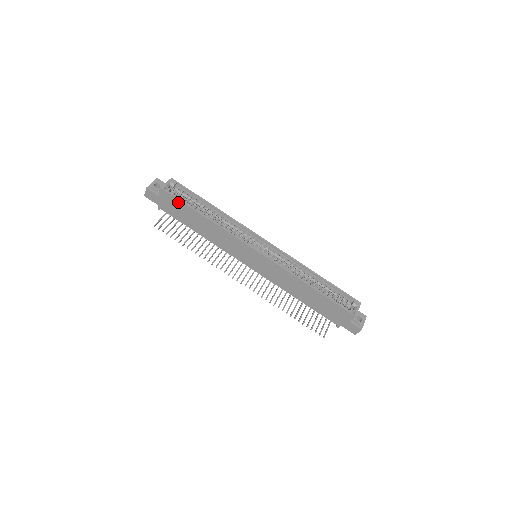
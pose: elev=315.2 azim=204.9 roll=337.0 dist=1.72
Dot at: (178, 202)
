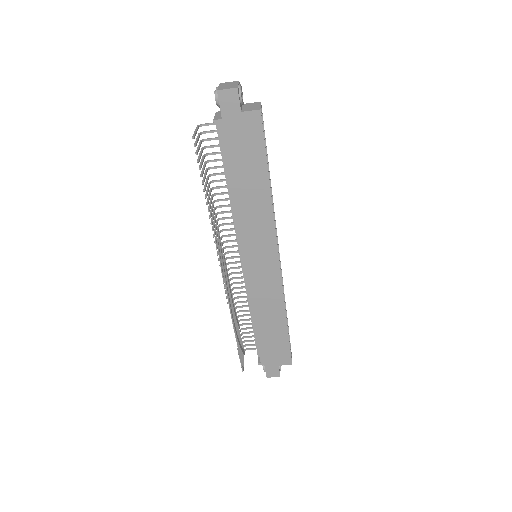
Dot at: (259, 143)
